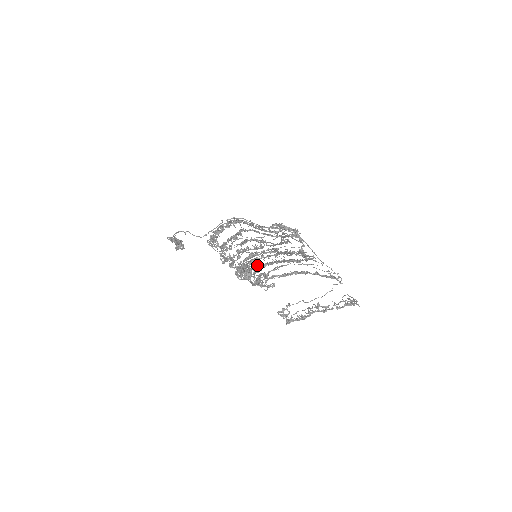
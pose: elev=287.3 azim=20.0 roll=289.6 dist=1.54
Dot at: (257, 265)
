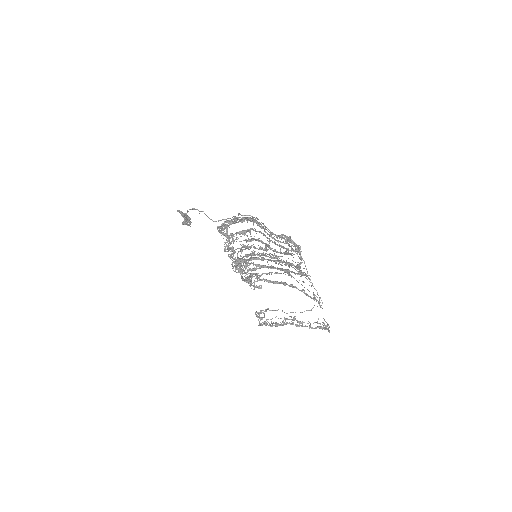
Dot at: (256, 264)
